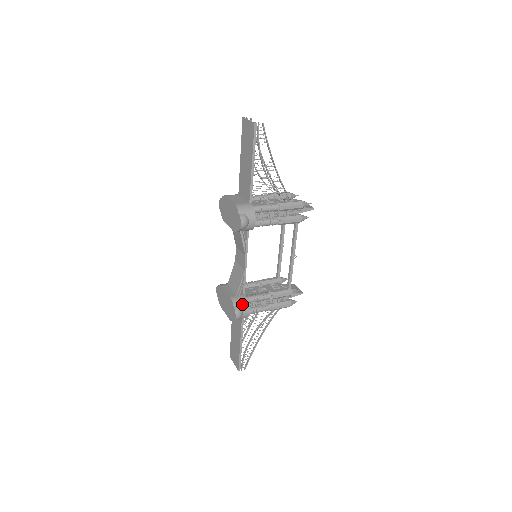
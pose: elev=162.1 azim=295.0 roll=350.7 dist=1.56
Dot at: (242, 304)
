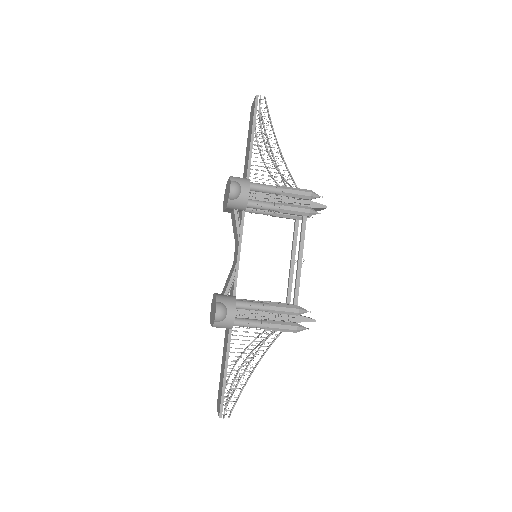
Dot at: (228, 302)
